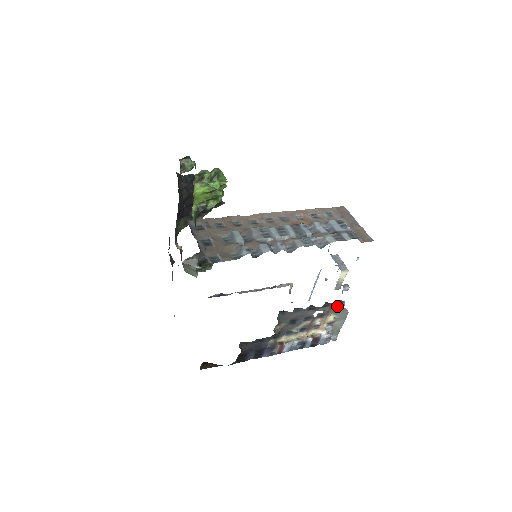
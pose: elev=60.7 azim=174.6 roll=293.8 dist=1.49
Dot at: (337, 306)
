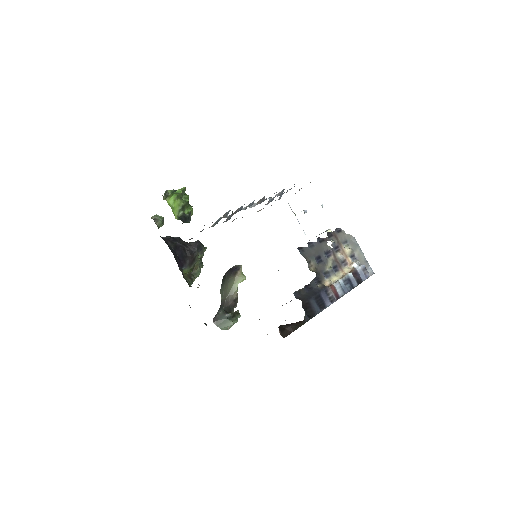
Dot at: (340, 235)
